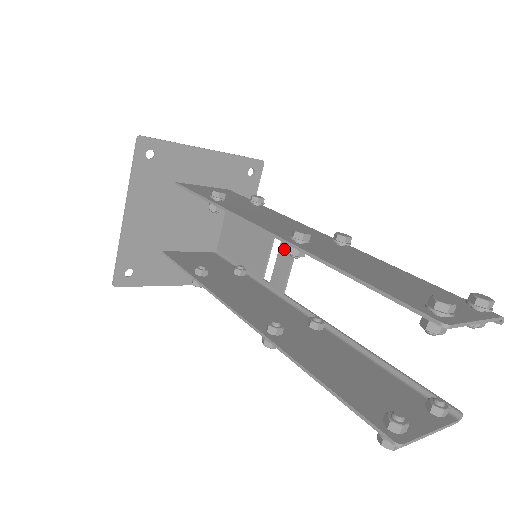
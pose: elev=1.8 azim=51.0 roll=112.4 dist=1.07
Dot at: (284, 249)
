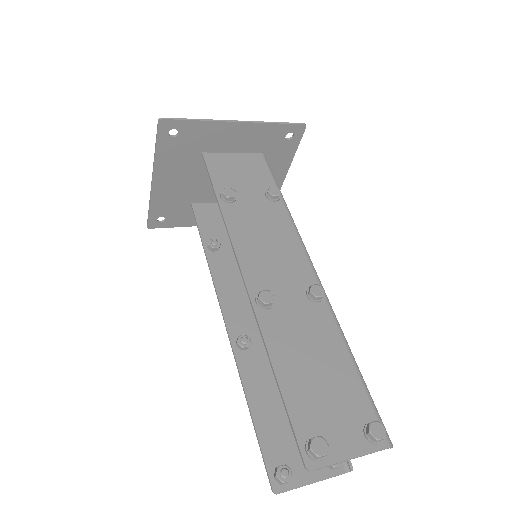
Dot at: occluded
